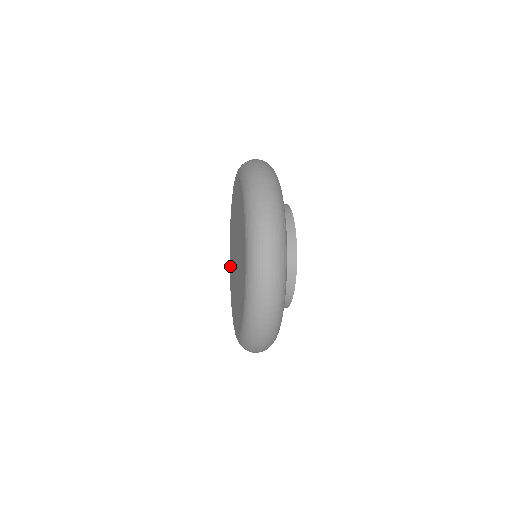
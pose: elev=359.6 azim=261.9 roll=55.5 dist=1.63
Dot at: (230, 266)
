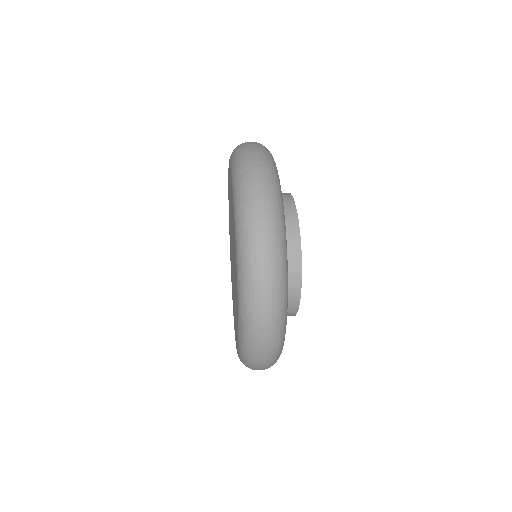
Dot at: occluded
